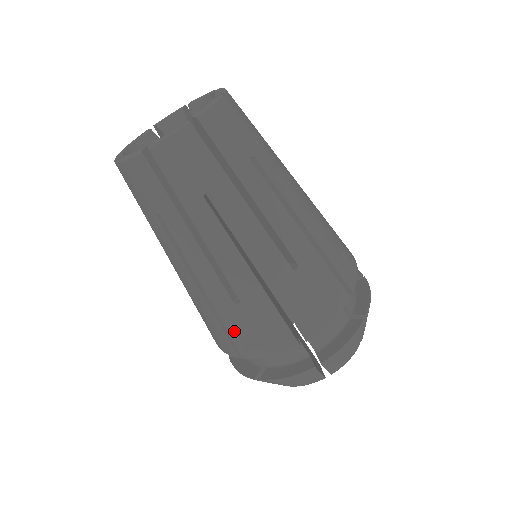
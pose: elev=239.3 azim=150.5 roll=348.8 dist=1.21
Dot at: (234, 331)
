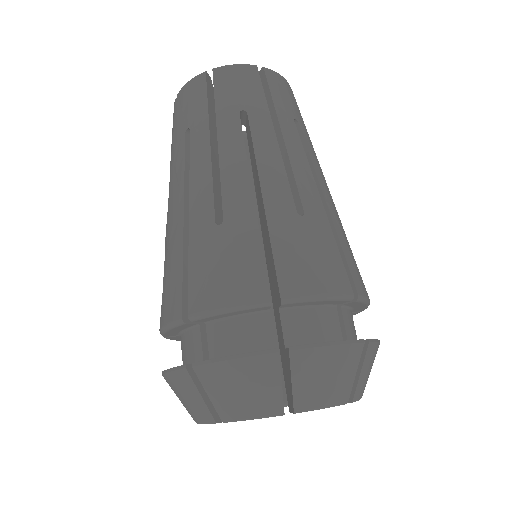
Dot at: occluded
